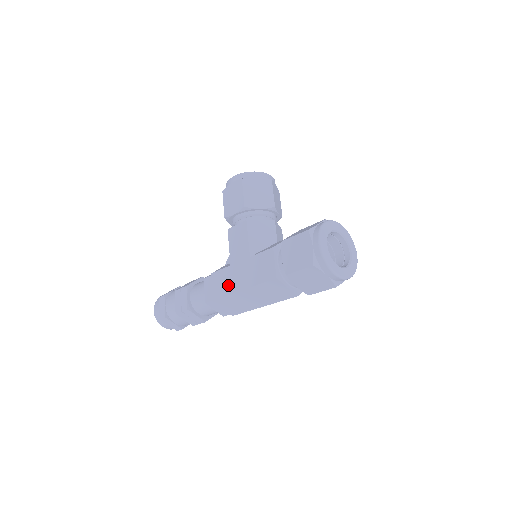
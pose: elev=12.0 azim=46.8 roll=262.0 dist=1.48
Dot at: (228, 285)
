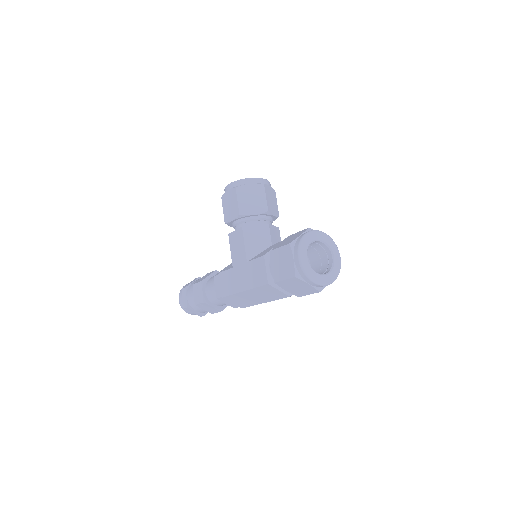
Dot at: (232, 285)
